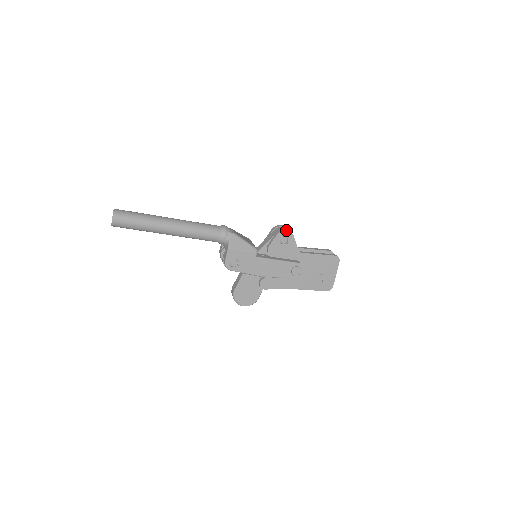
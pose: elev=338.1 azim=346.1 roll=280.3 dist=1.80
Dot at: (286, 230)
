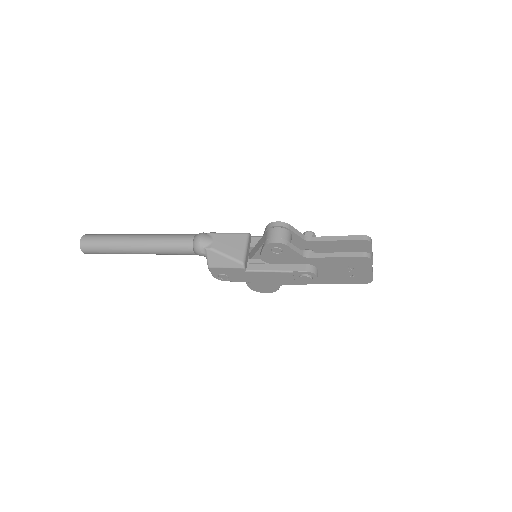
Dot at: (274, 242)
